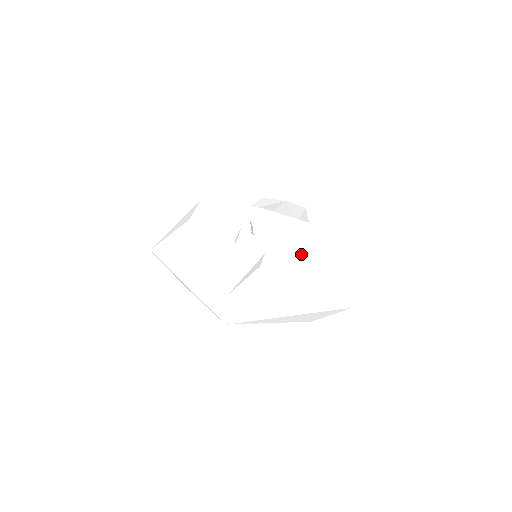
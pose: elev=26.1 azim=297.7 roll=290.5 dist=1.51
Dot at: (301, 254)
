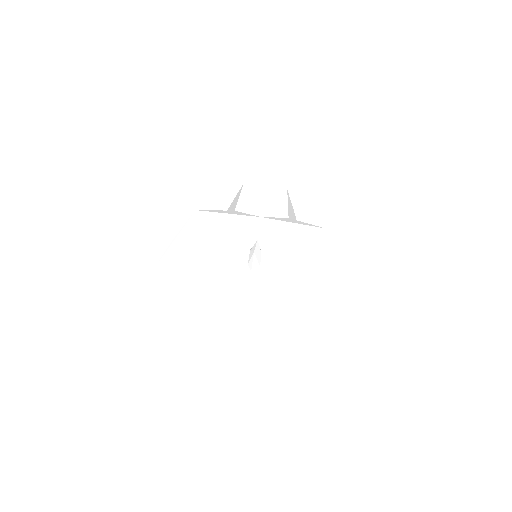
Dot at: (308, 265)
